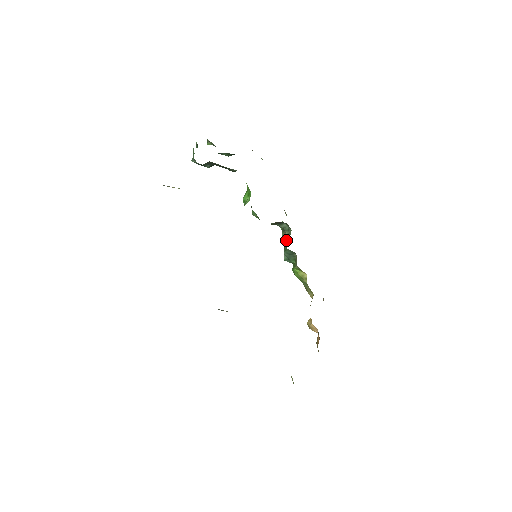
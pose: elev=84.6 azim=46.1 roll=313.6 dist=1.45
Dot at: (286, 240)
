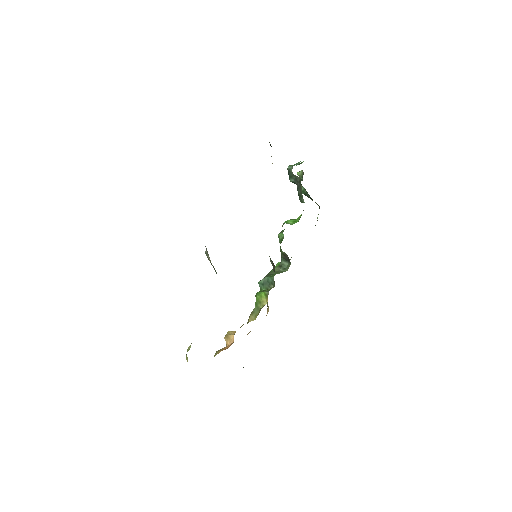
Dot at: (276, 272)
